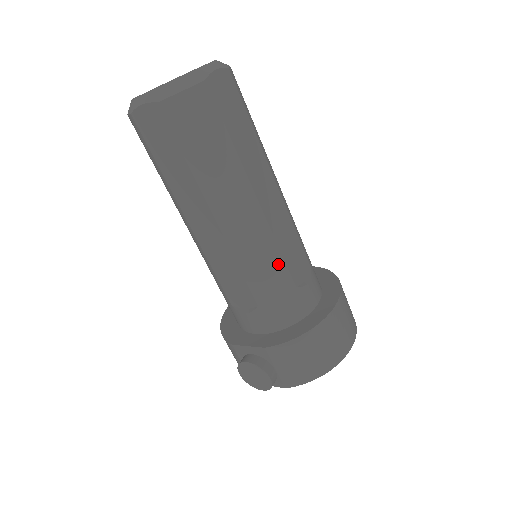
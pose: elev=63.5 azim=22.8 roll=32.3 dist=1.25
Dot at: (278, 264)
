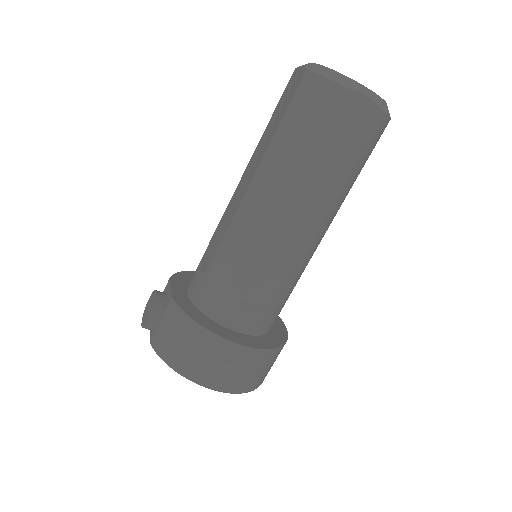
Dot at: (246, 263)
